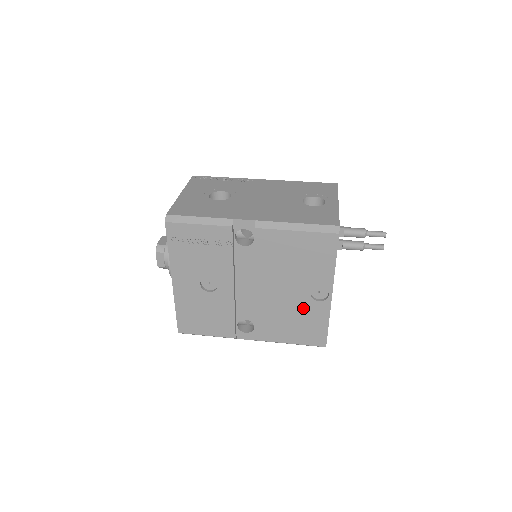
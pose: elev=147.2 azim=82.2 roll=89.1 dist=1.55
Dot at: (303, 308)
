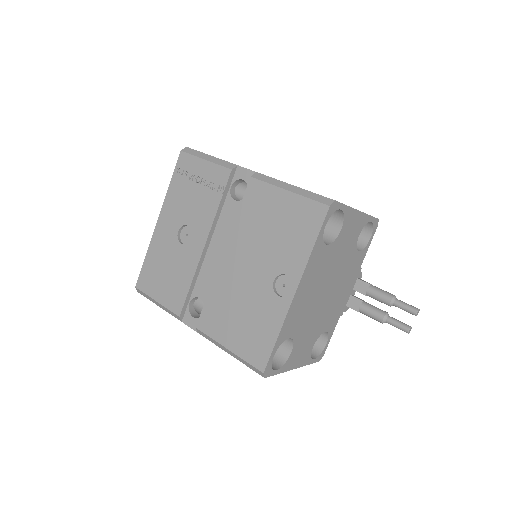
Dot at: (259, 300)
